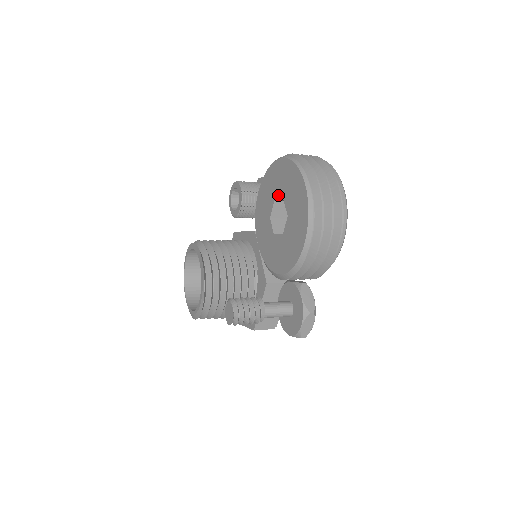
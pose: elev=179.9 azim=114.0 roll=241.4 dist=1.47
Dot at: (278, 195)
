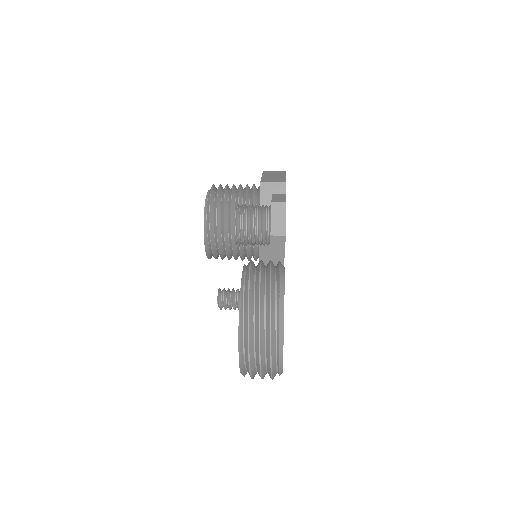
Dot at: occluded
